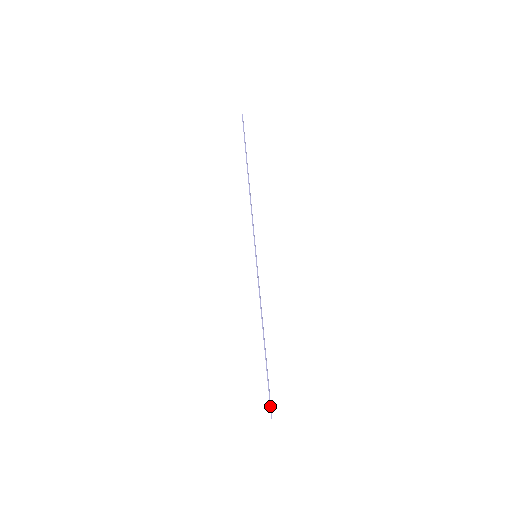
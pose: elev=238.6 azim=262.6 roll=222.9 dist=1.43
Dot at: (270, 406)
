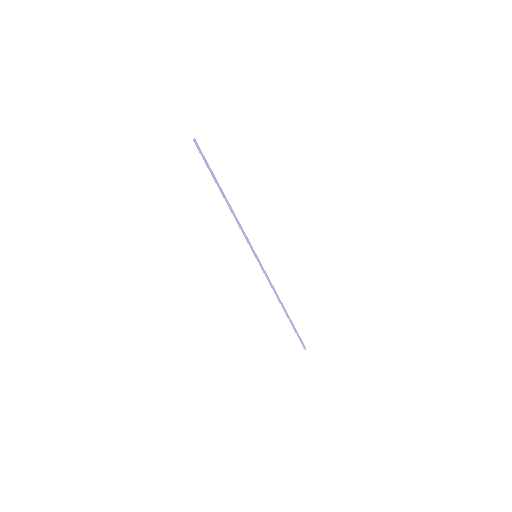
Dot at: (302, 344)
